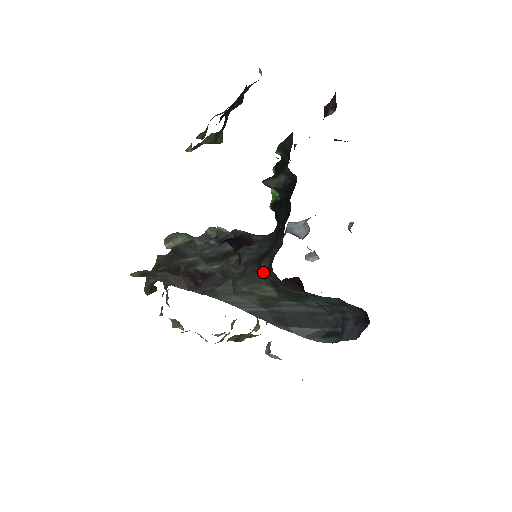
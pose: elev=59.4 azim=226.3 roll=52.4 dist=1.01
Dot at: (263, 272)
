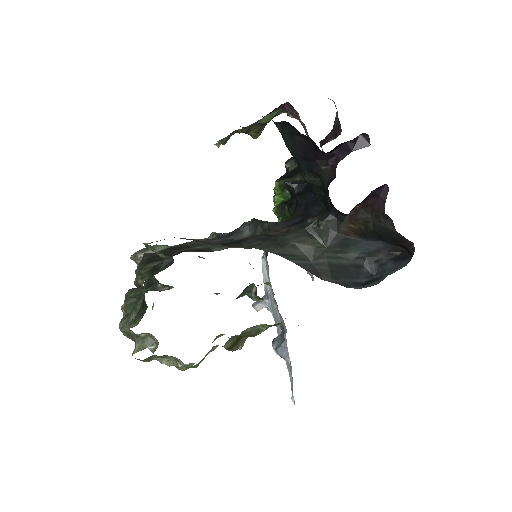
Dot at: (311, 226)
